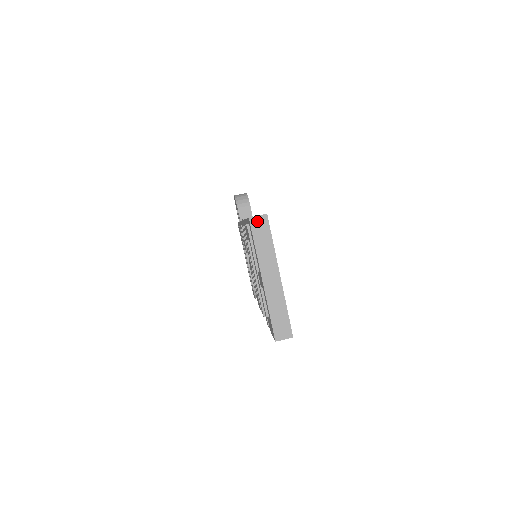
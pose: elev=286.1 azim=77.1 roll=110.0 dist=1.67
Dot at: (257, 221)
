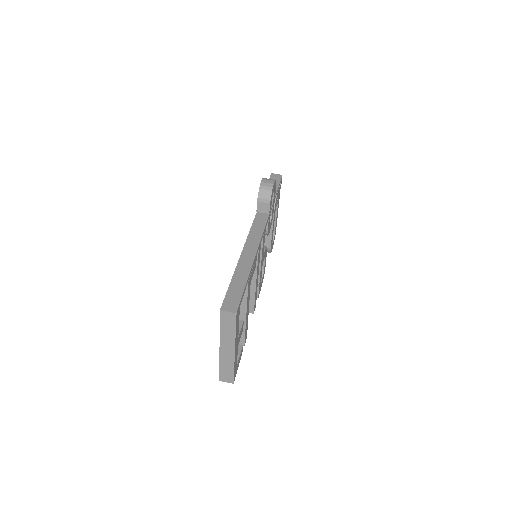
Dot at: (226, 315)
